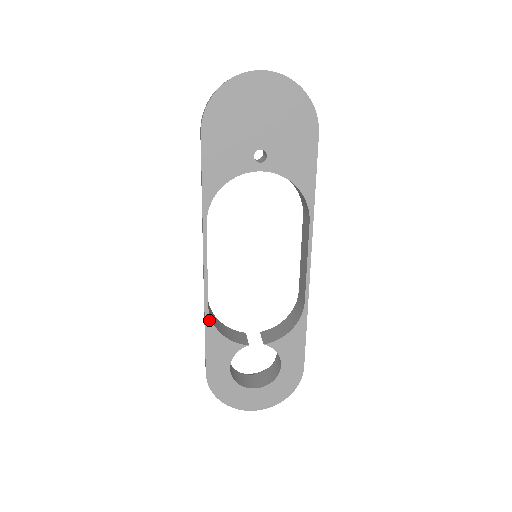
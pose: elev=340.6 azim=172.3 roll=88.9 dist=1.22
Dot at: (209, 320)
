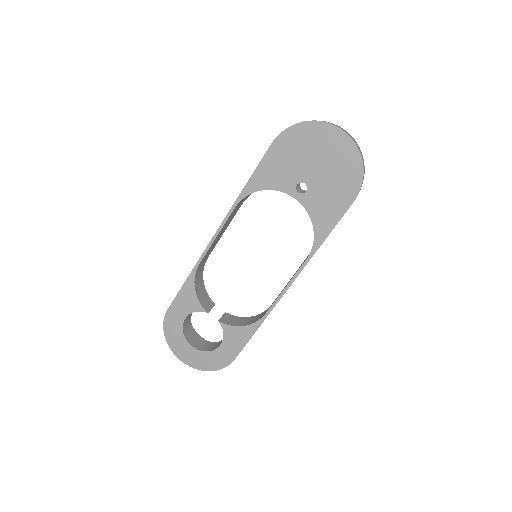
Dot at: (194, 274)
